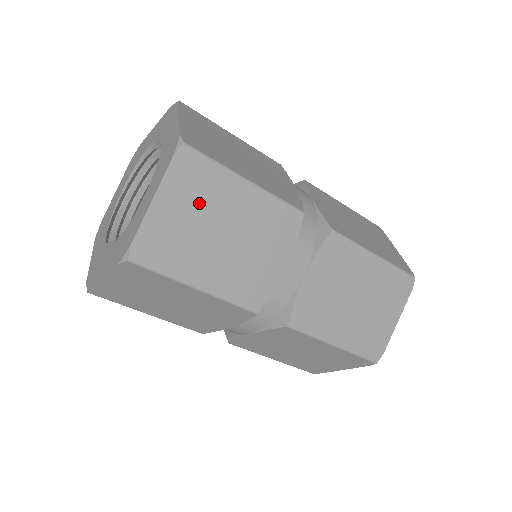
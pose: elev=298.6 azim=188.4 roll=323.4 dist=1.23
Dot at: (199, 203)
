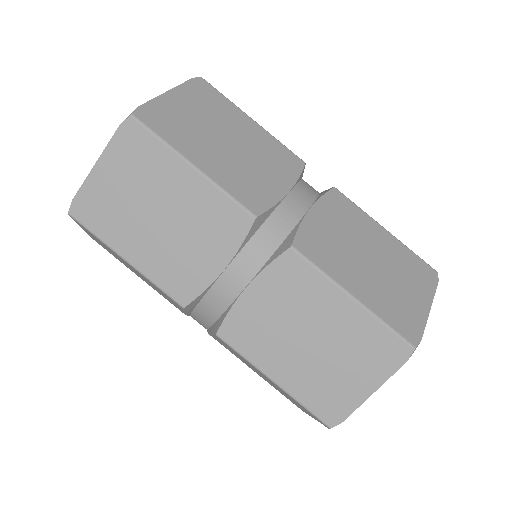
Dot at: (138, 177)
